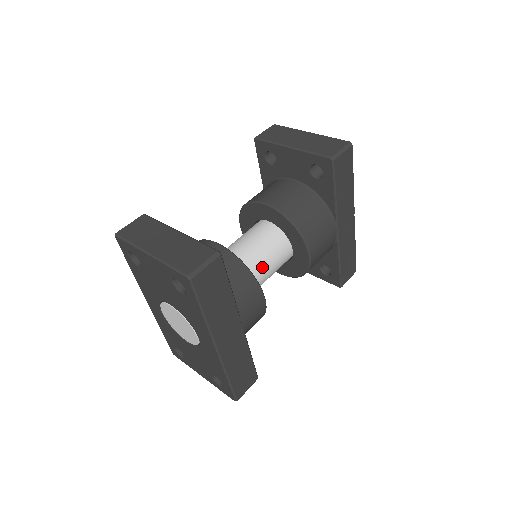
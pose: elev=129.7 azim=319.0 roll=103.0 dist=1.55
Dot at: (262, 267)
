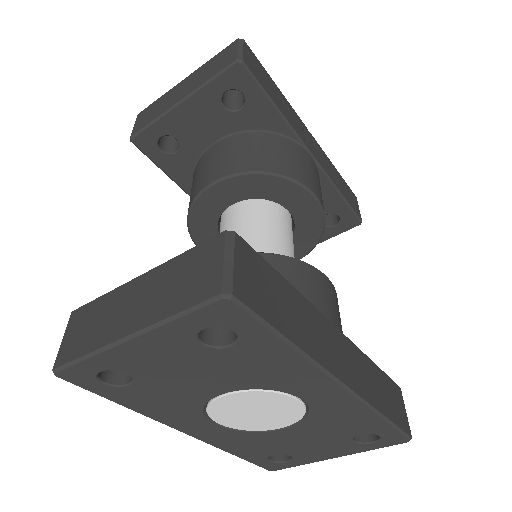
Dot at: (279, 252)
